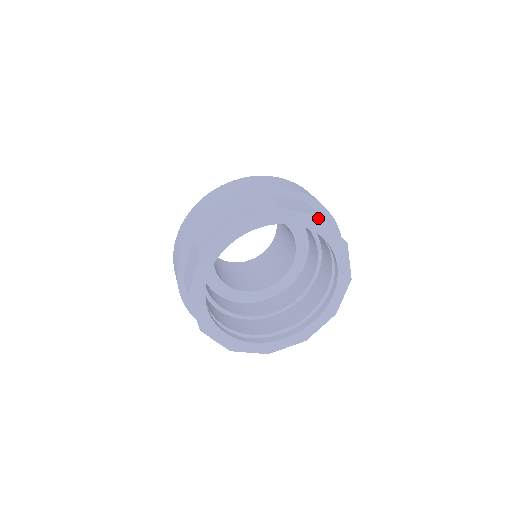
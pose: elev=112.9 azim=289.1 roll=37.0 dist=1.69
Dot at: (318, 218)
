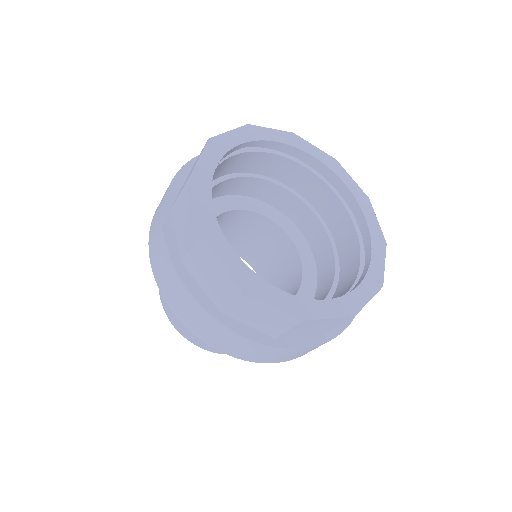
Dot at: (291, 135)
